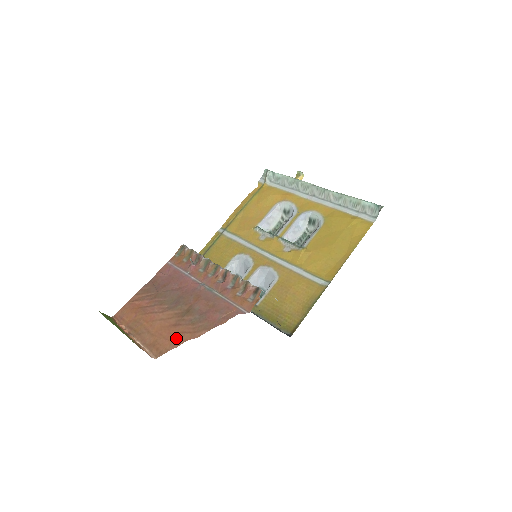
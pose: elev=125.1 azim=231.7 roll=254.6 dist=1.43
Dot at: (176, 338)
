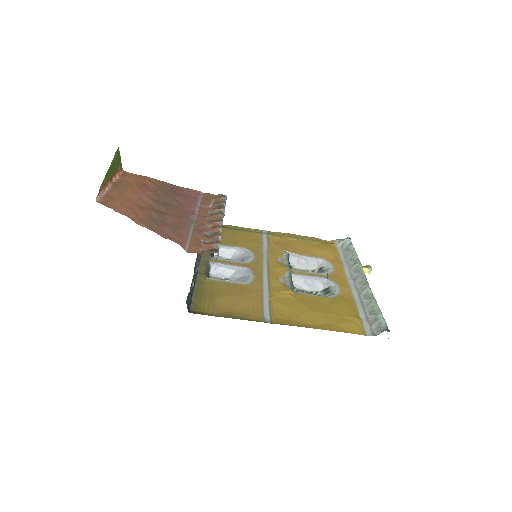
Dot at: (126, 210)
